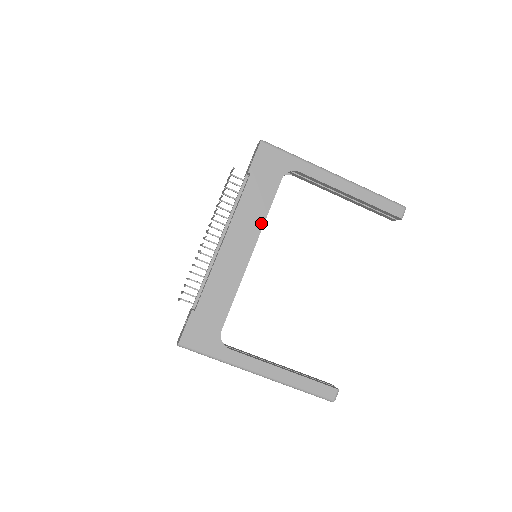
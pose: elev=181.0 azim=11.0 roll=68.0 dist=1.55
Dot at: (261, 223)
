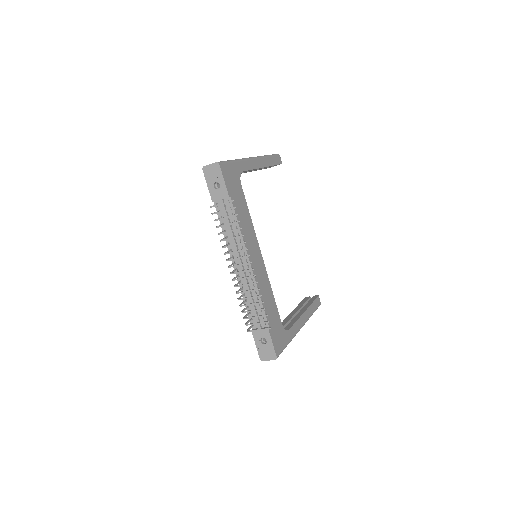
Dot at: (253, 229)
